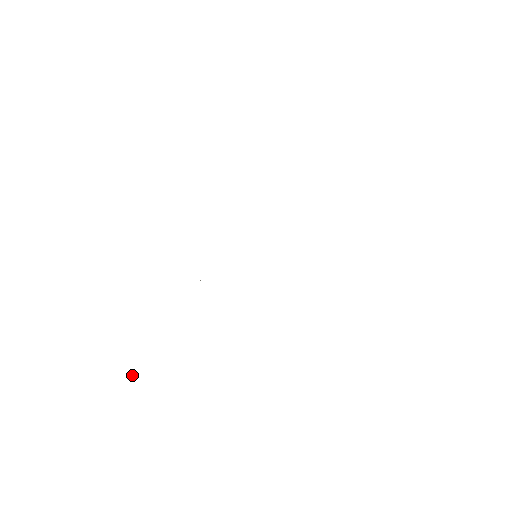
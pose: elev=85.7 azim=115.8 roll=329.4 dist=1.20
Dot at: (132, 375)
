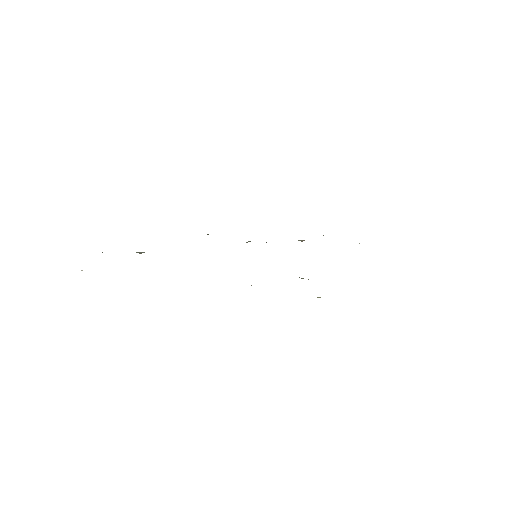
Dot at: occluded
